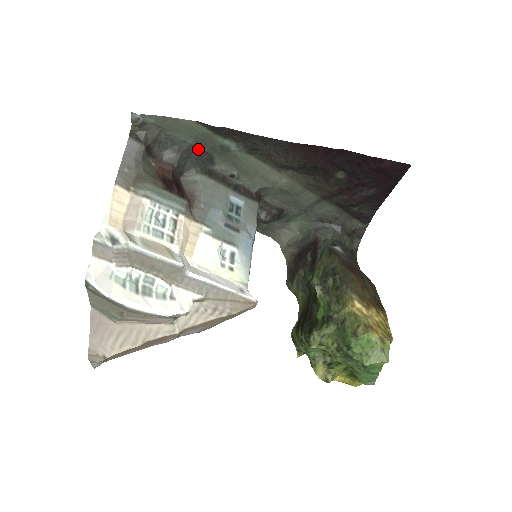
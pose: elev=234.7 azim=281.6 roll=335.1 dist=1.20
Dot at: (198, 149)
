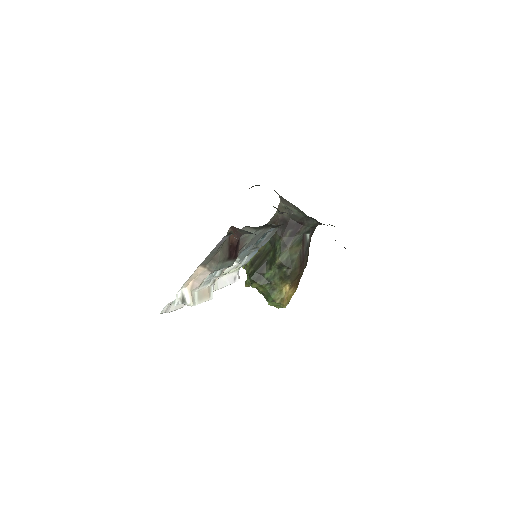
Dot at: occluded
